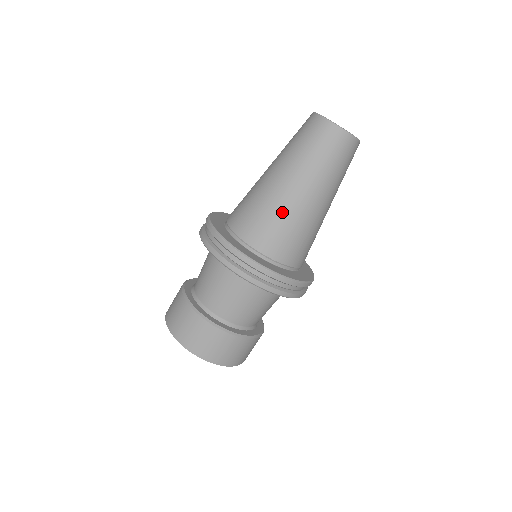
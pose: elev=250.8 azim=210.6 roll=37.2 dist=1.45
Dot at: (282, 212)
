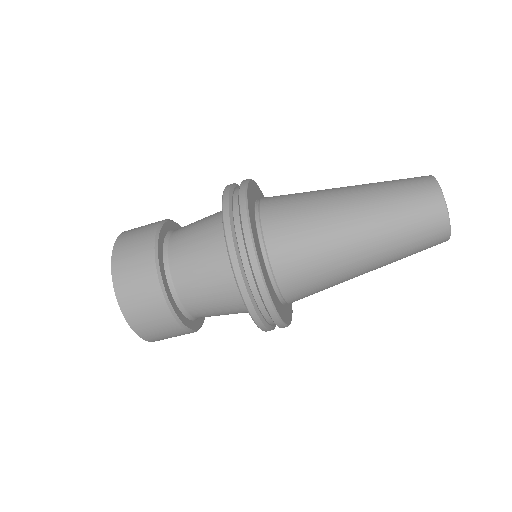
Dot at: (336, 280)
